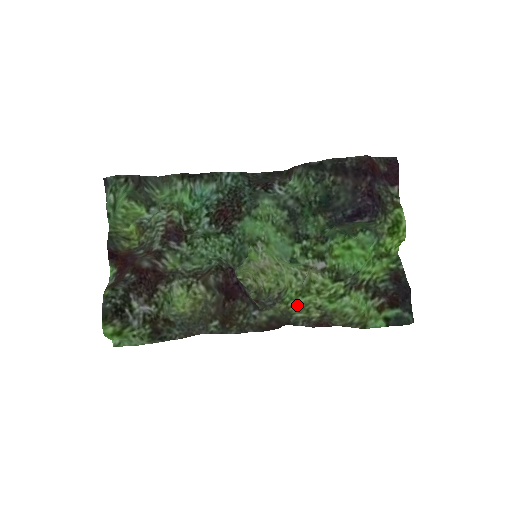
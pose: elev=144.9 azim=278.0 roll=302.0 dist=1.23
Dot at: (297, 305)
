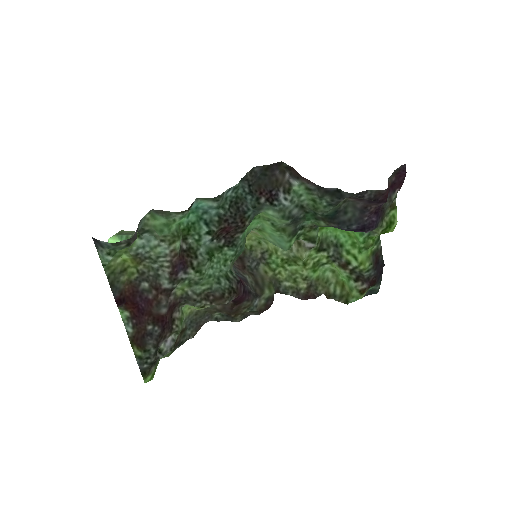
Dot at: (284, 273)
